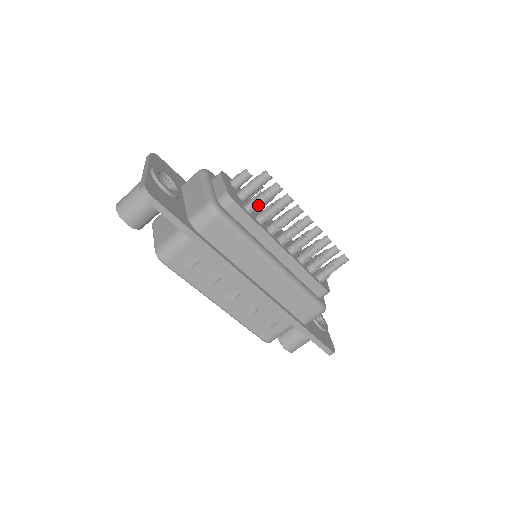
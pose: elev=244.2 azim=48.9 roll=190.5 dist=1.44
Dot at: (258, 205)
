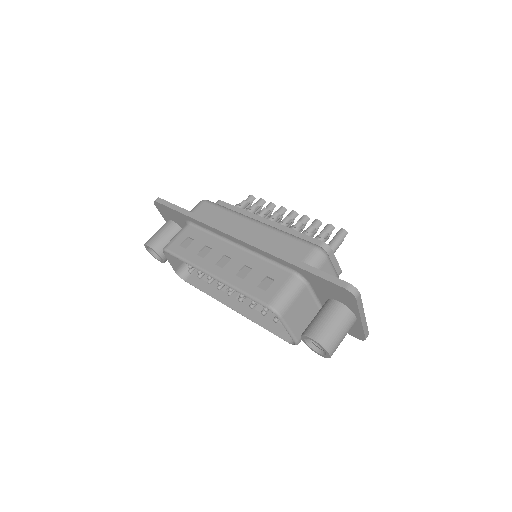
Dot at: (243, 207)
